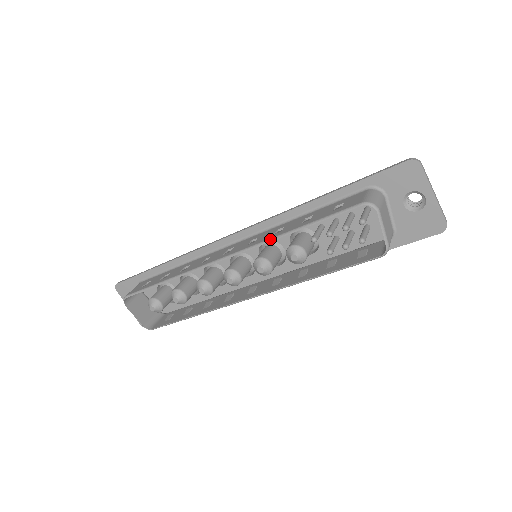
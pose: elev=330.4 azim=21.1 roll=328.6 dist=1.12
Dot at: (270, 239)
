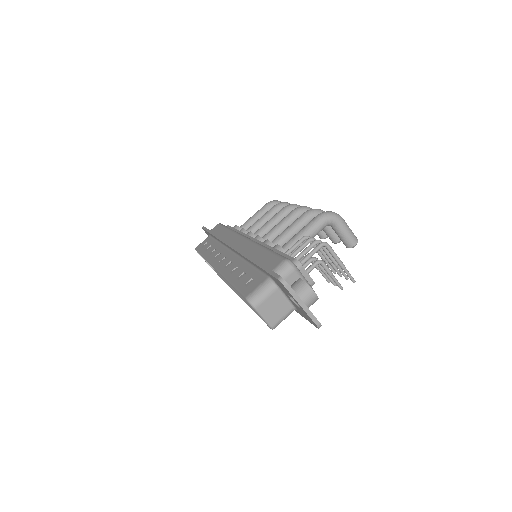
Dot at: (224, 277)
